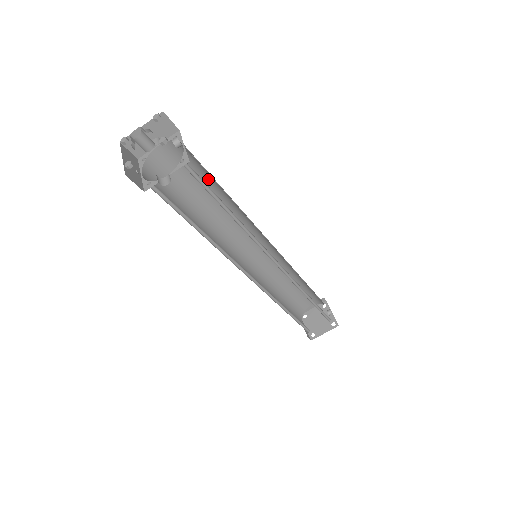
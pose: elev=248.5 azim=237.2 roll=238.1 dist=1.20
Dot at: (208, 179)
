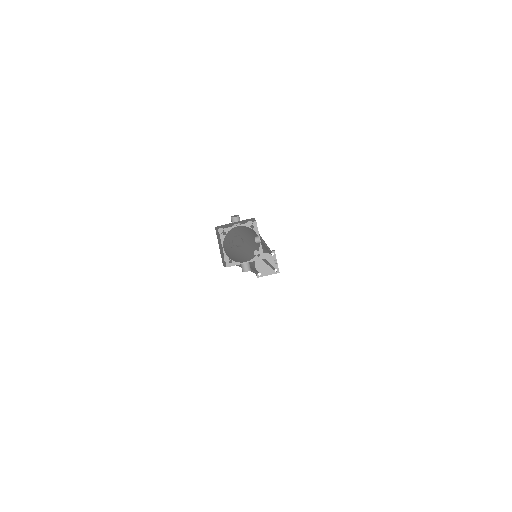
Dot at: (255, 234)
